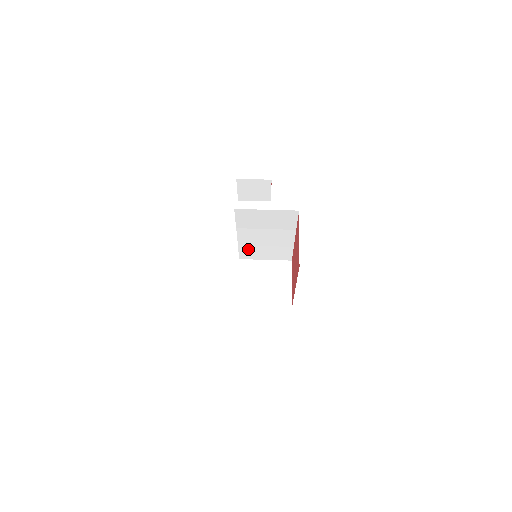
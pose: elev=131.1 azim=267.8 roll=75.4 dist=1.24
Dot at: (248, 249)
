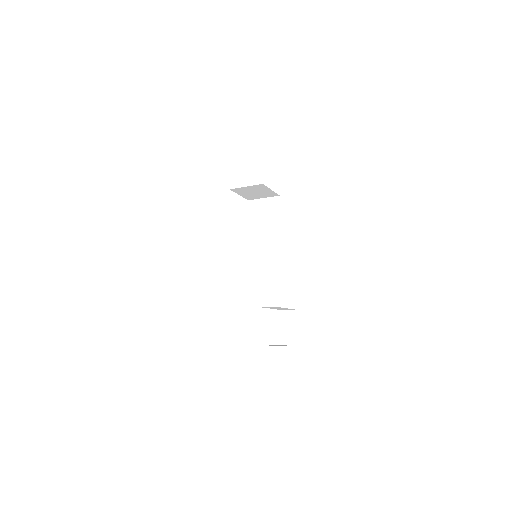
Dot at: (252, 247)
